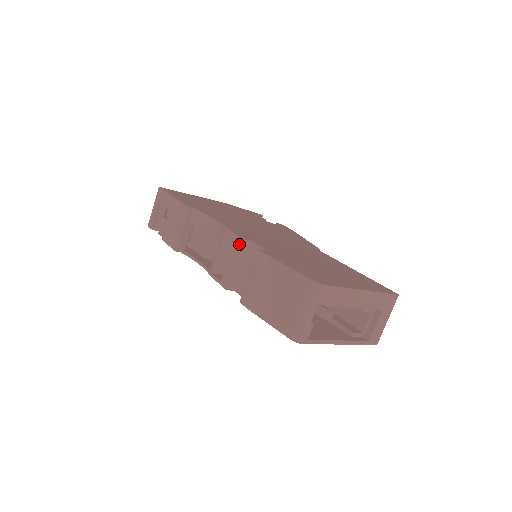
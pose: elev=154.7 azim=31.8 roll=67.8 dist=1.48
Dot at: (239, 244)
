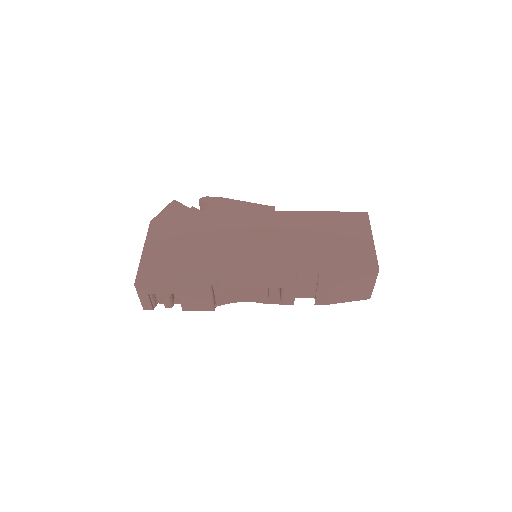
Dot at: (293, 283)
